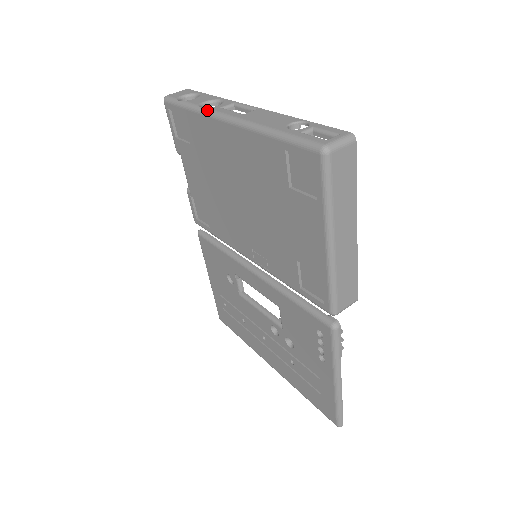
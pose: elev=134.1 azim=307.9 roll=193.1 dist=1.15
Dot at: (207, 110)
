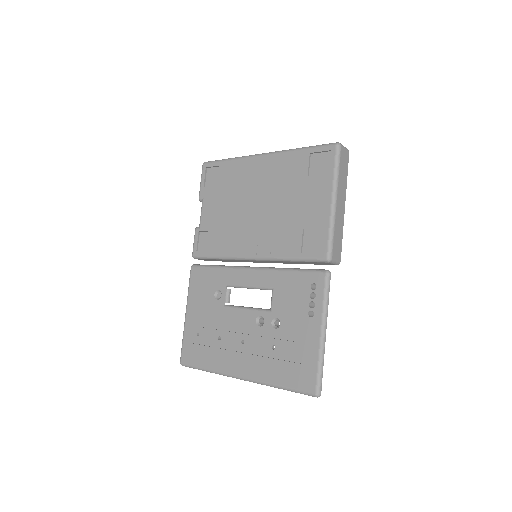
Dot at: (246, 156)
